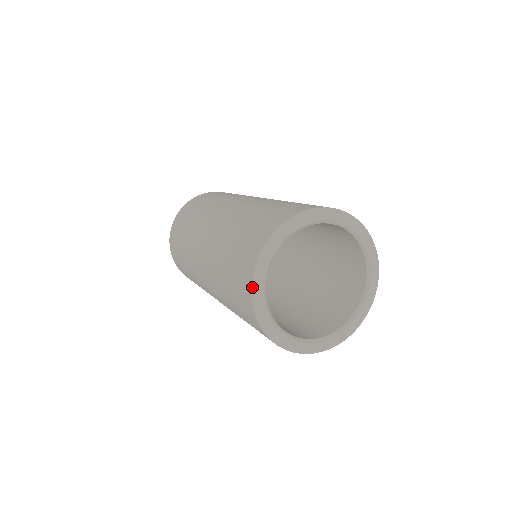
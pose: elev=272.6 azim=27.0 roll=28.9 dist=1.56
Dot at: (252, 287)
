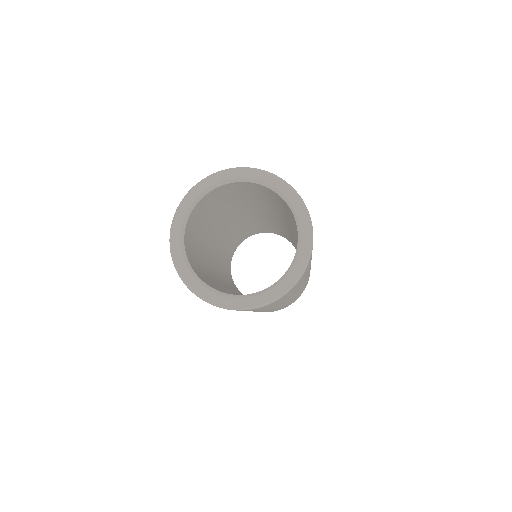
Dot at: (170, 229)
